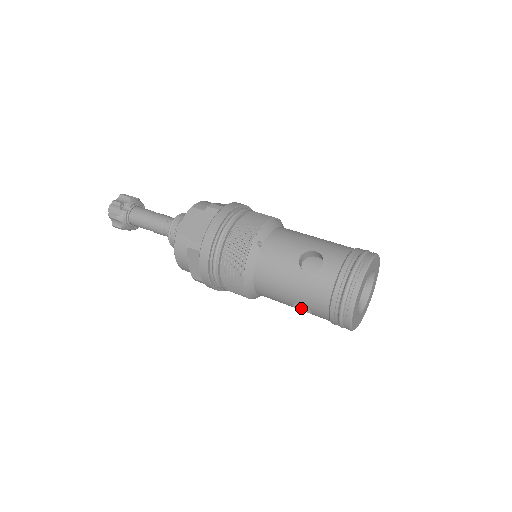
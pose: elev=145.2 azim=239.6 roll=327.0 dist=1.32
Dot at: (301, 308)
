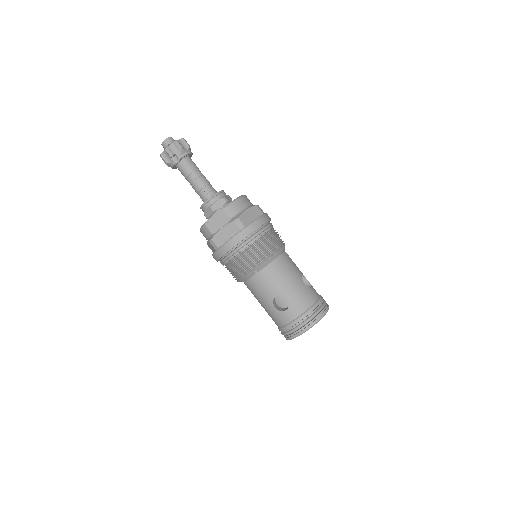
Dot at: occluded
